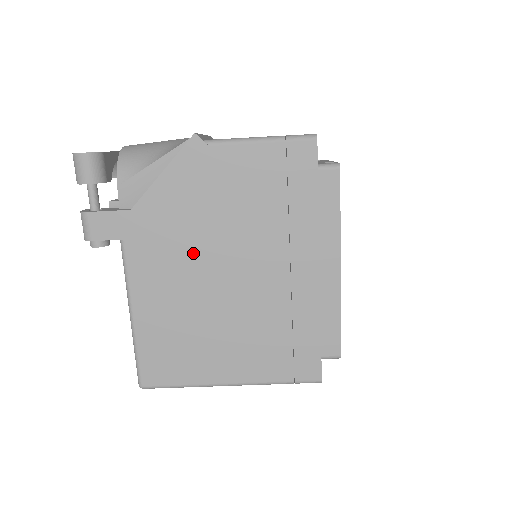
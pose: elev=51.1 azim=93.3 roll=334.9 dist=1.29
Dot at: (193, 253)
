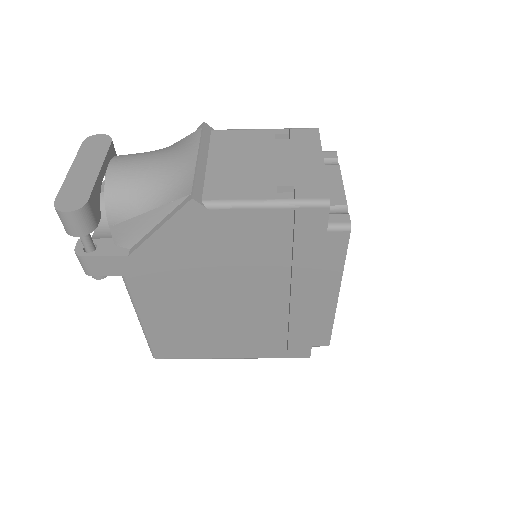
Dot at: (195, 286)
